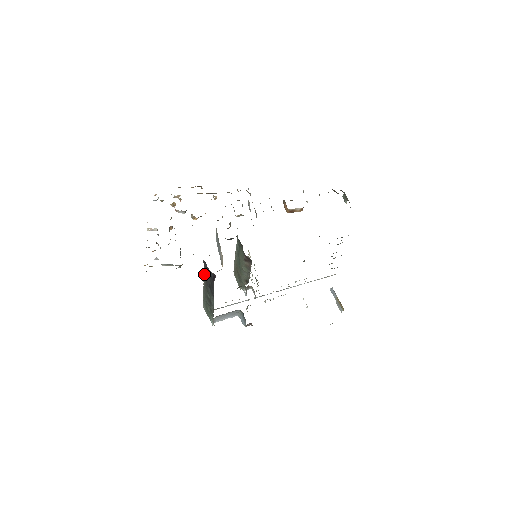
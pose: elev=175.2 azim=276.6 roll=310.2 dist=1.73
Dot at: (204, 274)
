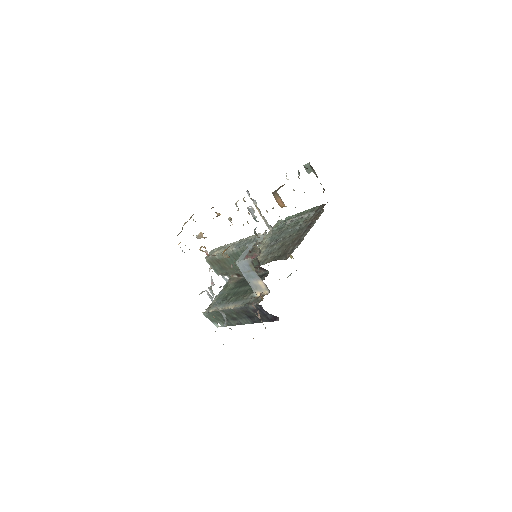
Dot at: (243, 307)
